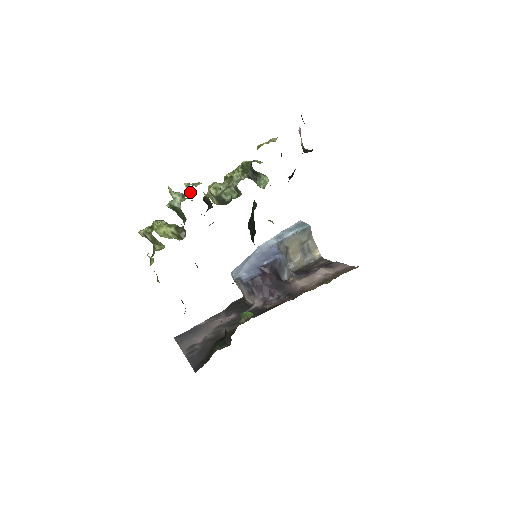
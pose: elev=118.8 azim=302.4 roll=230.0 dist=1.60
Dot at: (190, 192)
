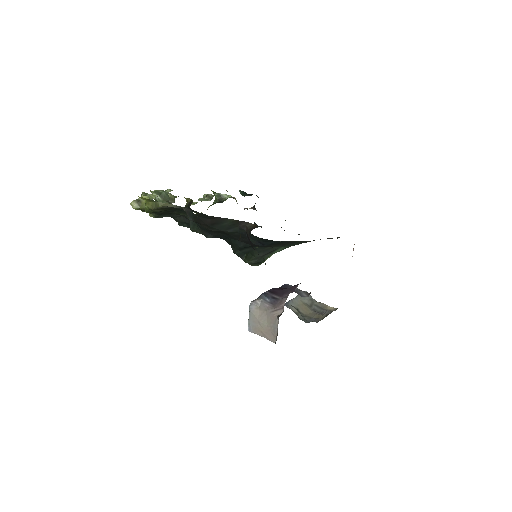
Dot at: occluded
